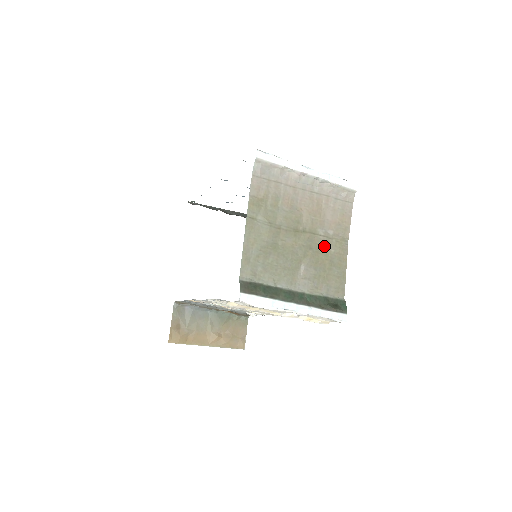
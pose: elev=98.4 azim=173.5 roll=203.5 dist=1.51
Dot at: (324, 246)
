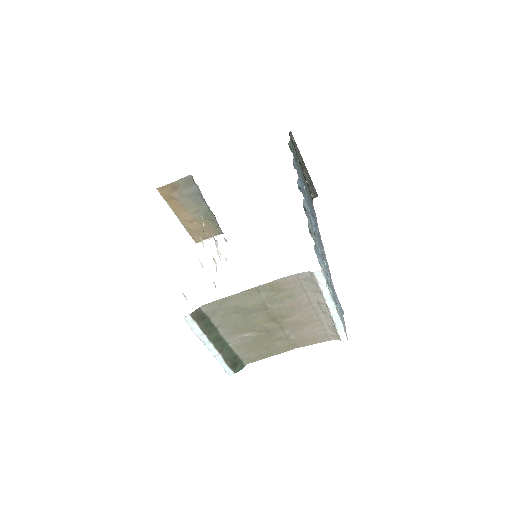
Dot at: (277, 338)
